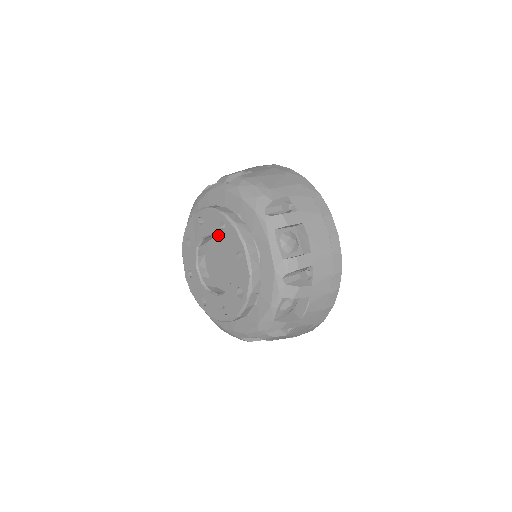
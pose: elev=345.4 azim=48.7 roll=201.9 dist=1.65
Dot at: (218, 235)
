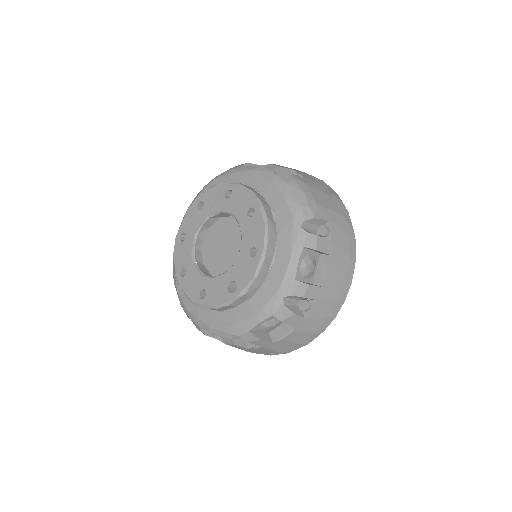
Dot at: (241, 219)
